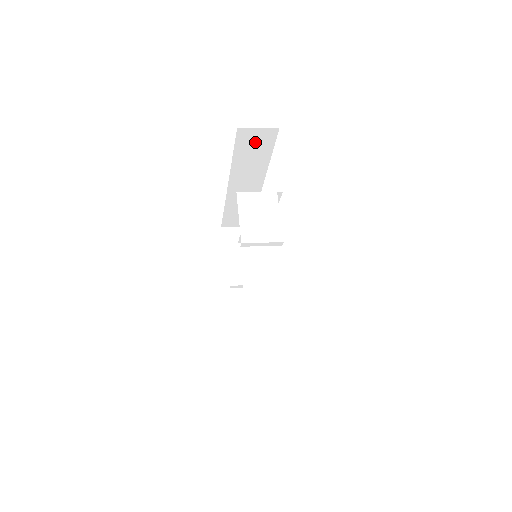
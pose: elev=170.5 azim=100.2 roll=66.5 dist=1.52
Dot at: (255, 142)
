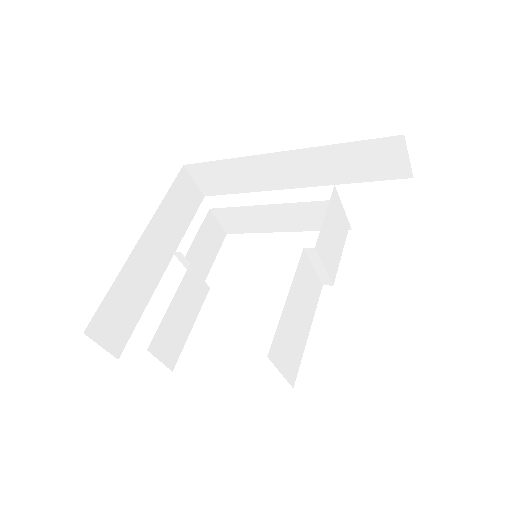
Dot at: (380, 160)
